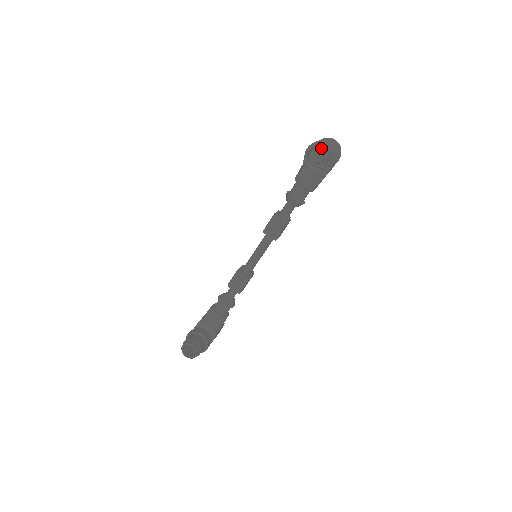
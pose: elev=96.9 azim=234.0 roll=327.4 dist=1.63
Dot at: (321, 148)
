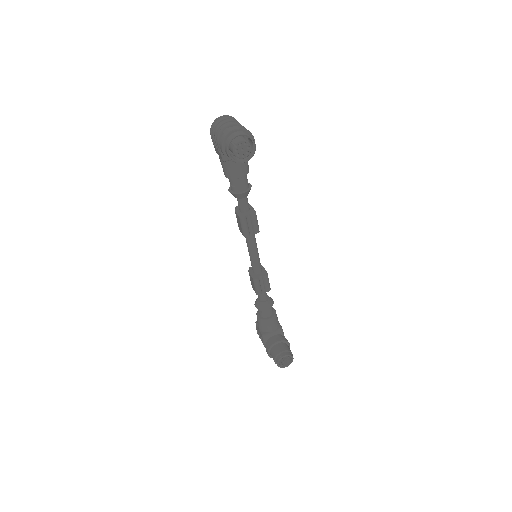
Dot at: occluded
